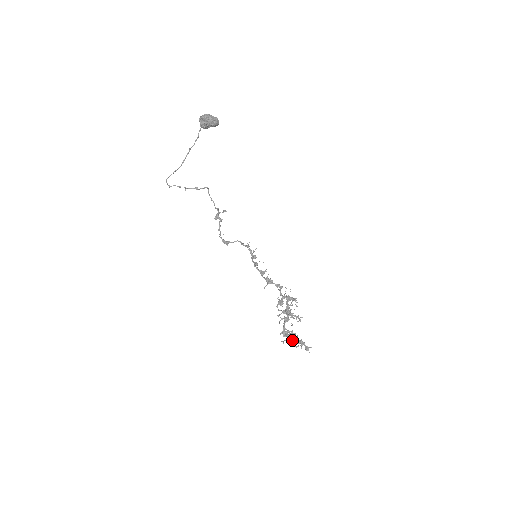
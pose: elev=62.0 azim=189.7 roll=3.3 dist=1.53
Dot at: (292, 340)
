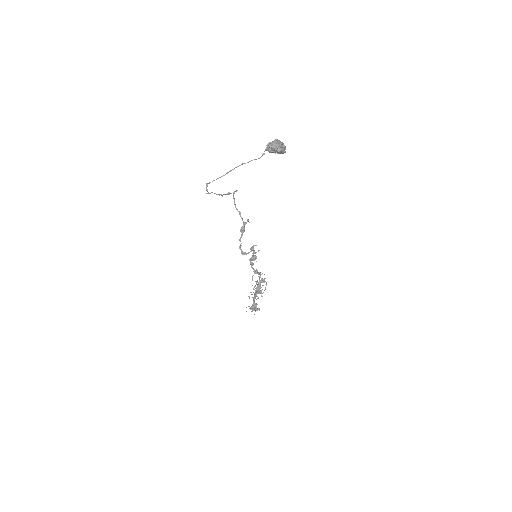
Dot at: occluded
